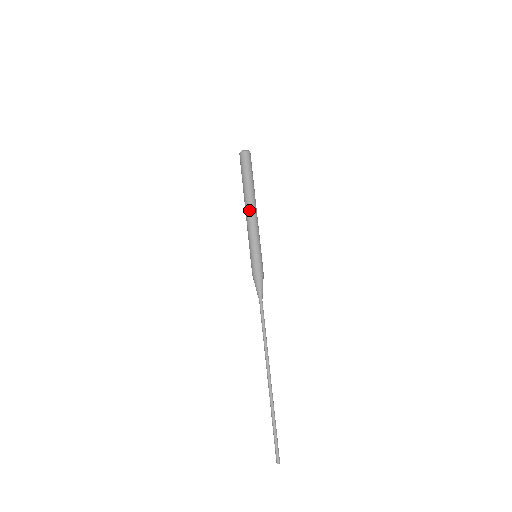
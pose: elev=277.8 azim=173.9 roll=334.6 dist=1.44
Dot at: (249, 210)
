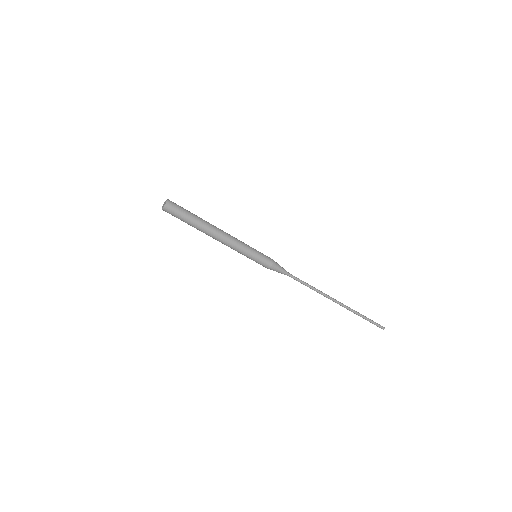
Dot at: occluded
